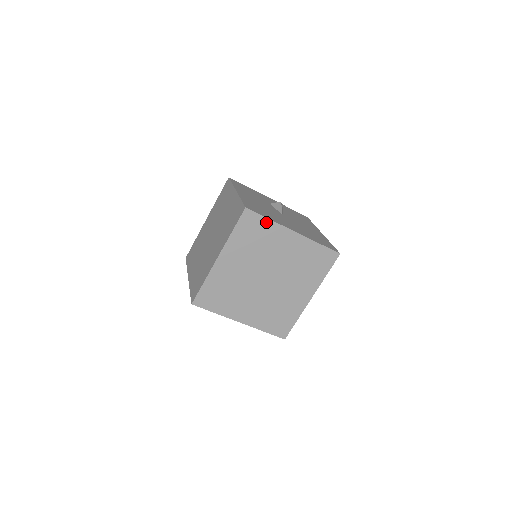
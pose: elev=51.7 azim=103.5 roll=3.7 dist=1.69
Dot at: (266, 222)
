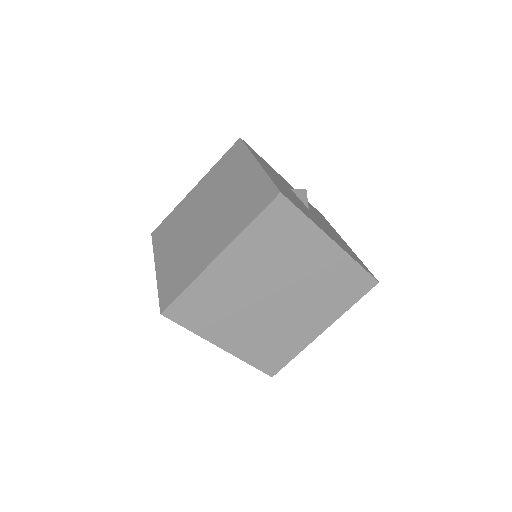
Dot at: (301, 220)
